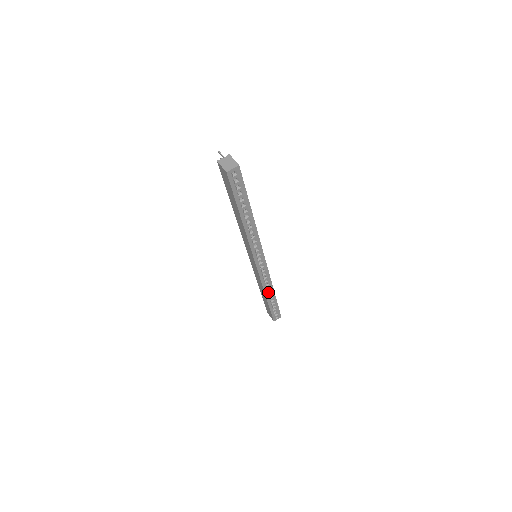
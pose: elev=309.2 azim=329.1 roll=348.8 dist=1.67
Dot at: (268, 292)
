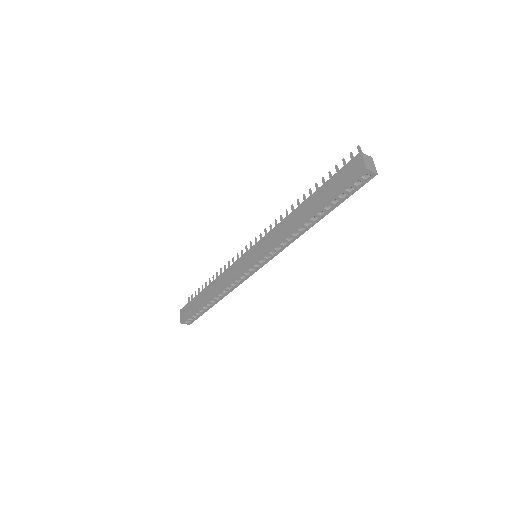
Dot at: (219, 294)
